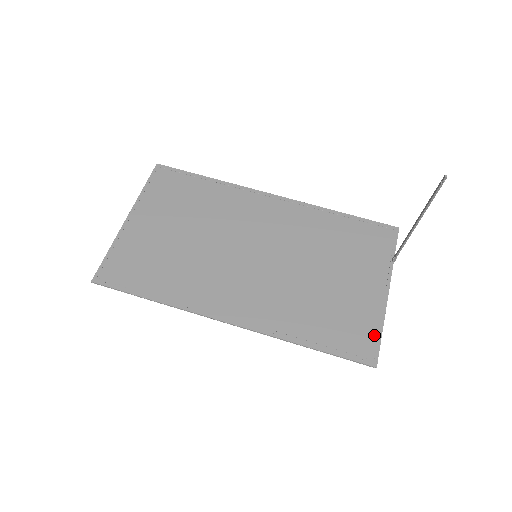
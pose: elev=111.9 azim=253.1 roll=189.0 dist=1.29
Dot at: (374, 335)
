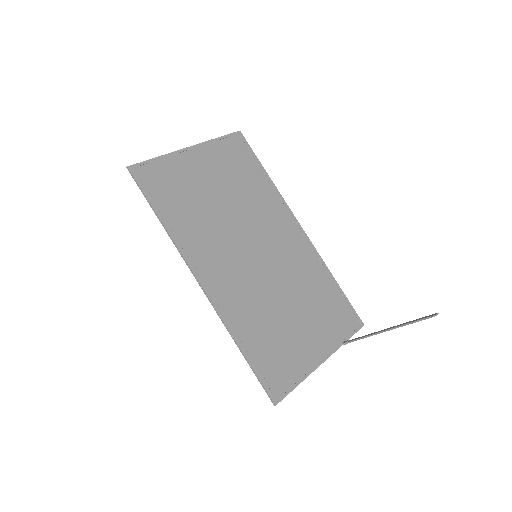
Dot at: (291, 382)
